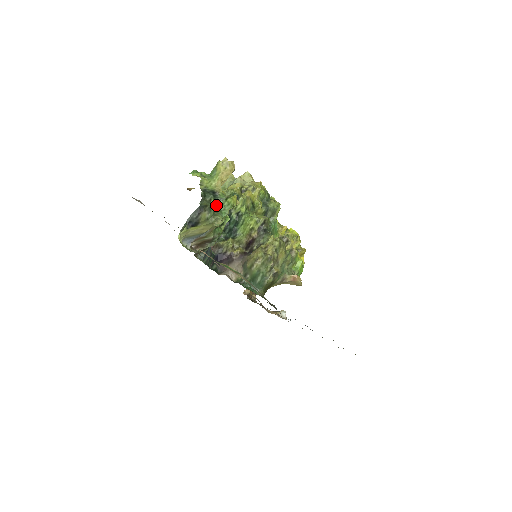
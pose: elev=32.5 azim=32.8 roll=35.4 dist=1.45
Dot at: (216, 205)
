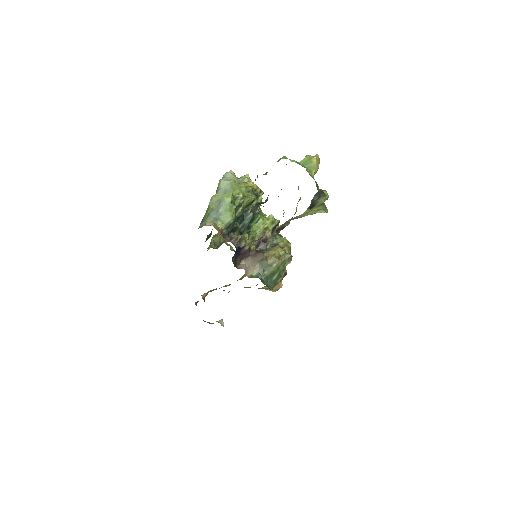
Dot at: occluded
